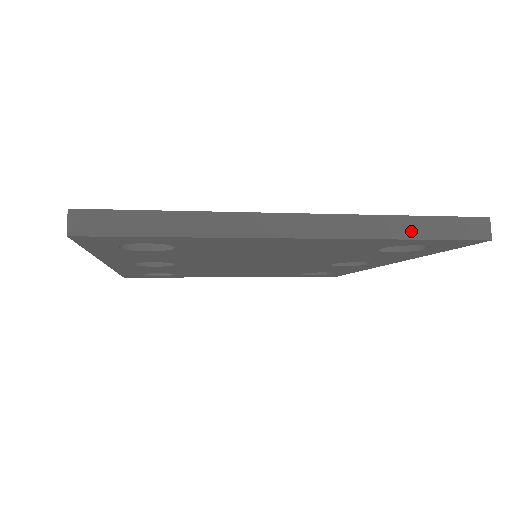
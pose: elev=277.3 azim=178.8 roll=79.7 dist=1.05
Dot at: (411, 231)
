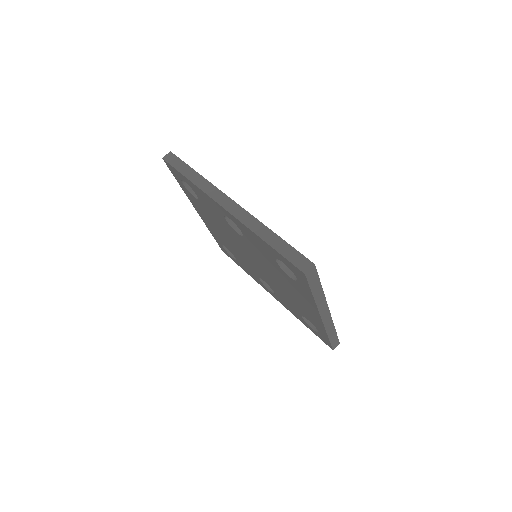
Dot at: (331, 336)
